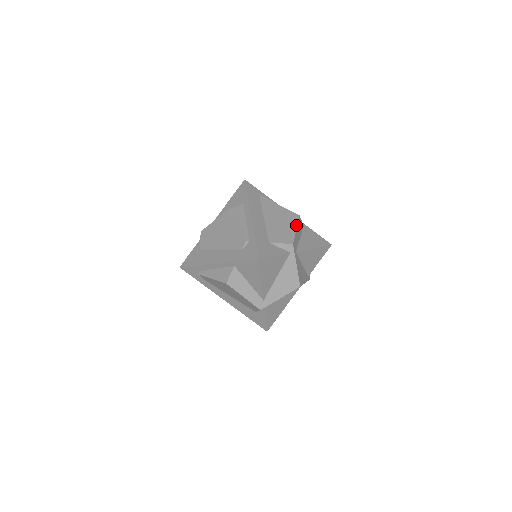
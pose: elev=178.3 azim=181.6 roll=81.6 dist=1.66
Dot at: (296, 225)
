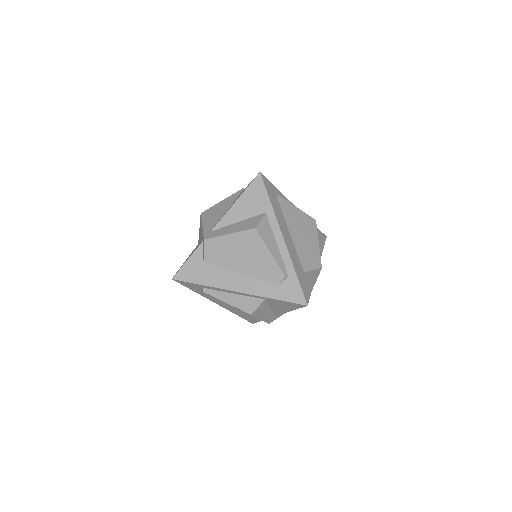
Dot at: (317, 237)
